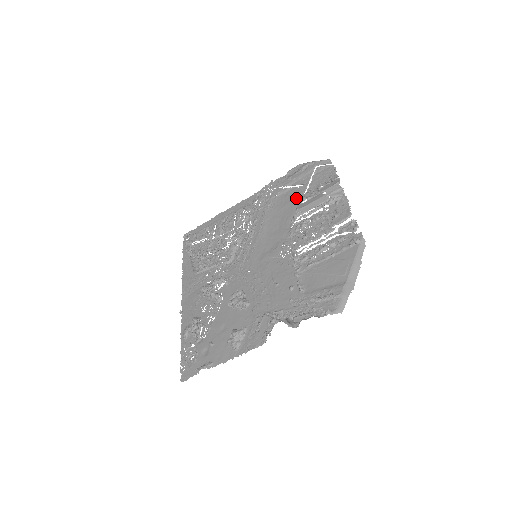
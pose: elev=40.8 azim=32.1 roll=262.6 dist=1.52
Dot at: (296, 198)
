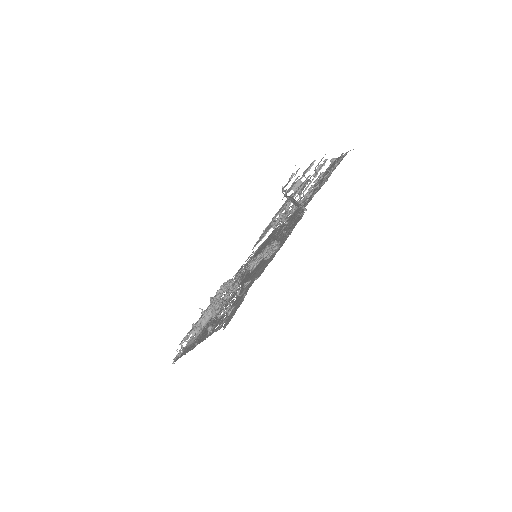
Dot at: occluded
